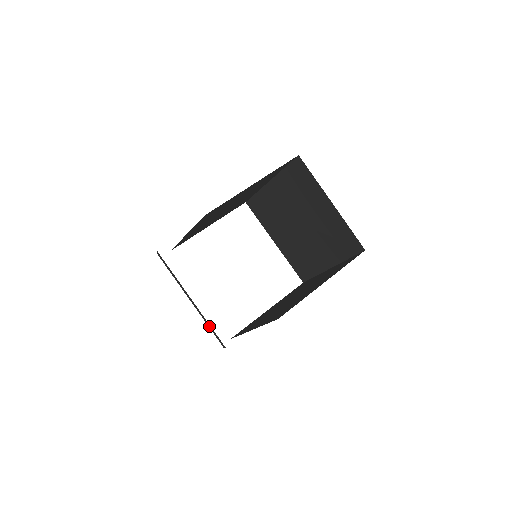
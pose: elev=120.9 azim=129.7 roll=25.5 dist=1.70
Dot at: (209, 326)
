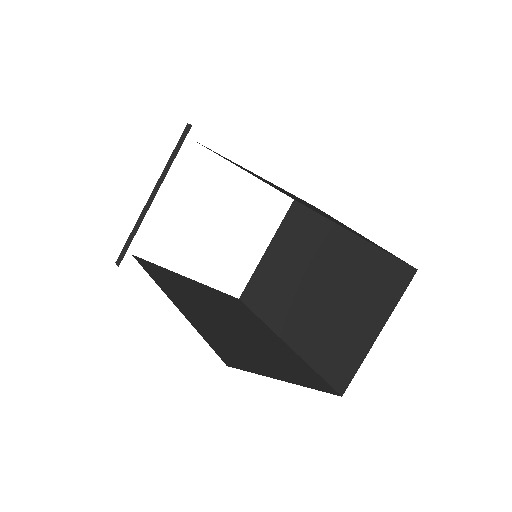
Dot at: occluded
